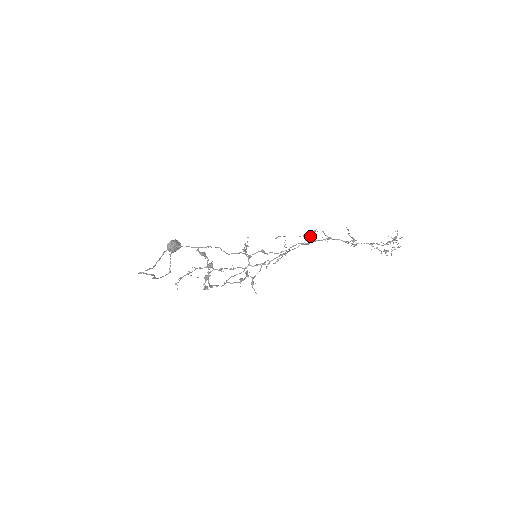
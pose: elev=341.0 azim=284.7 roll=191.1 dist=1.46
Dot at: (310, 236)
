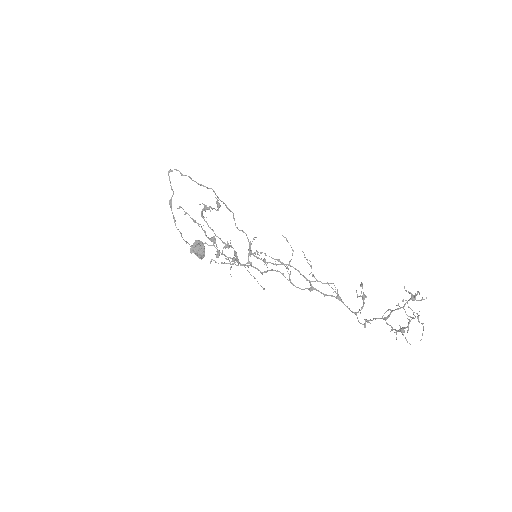
Dot at: (319, 281)
